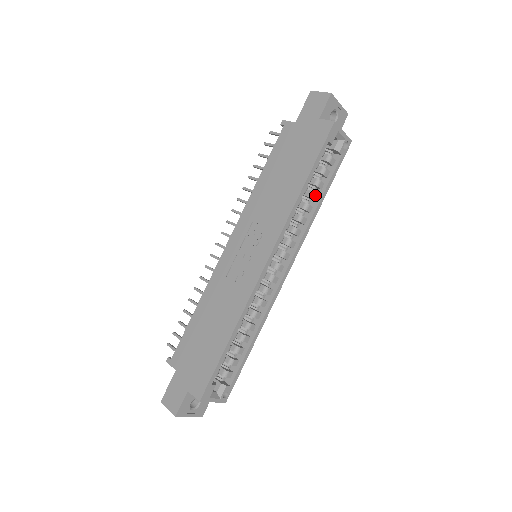
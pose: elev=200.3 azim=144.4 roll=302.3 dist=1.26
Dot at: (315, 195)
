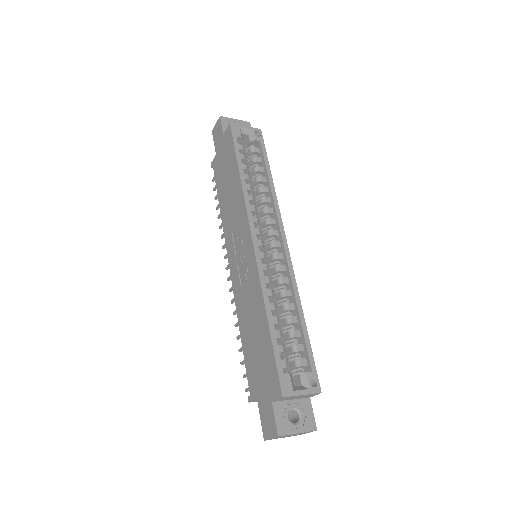
Dot at: (262, 178)
